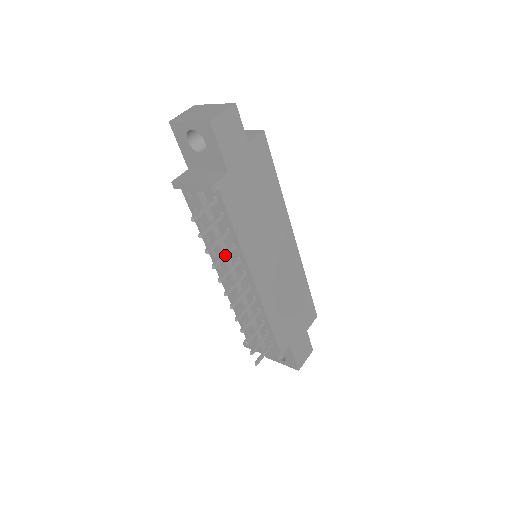
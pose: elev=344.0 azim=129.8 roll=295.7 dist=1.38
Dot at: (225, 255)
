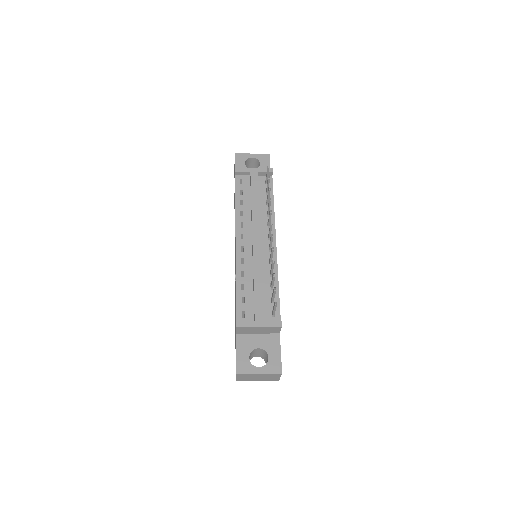
Dot at: occluded
